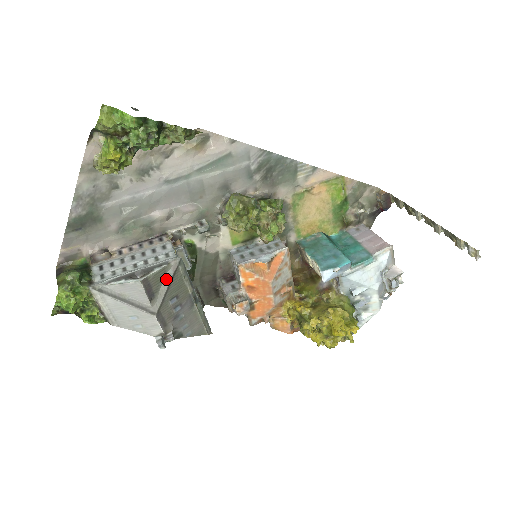
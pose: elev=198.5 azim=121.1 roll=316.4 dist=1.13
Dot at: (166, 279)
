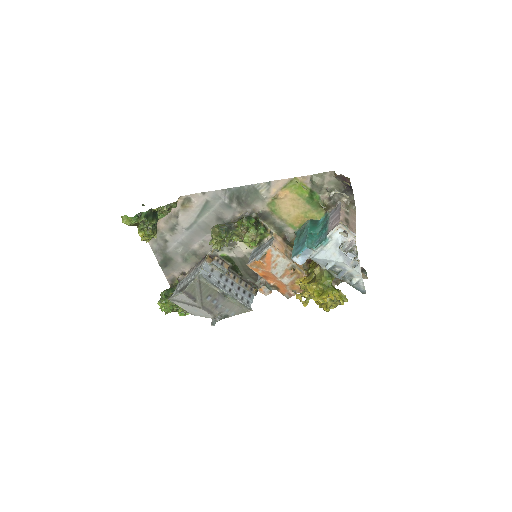
Dot at: (197, 288)
